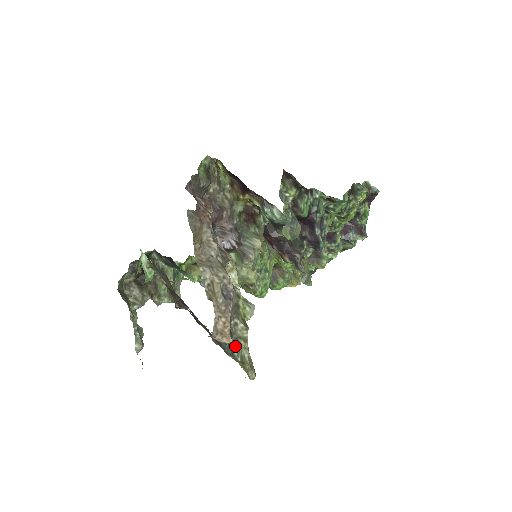
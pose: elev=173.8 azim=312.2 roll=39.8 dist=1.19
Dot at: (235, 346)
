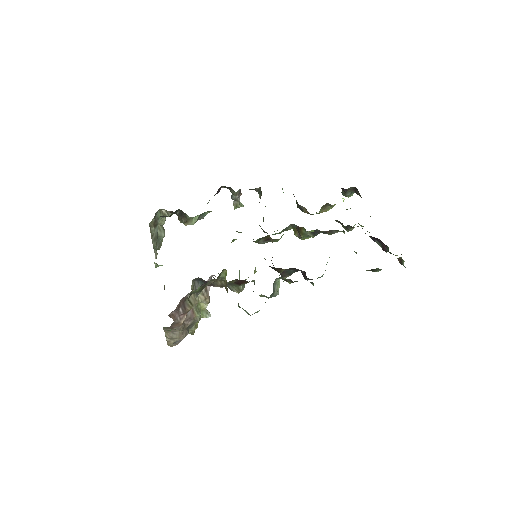
Dot at: occluded
